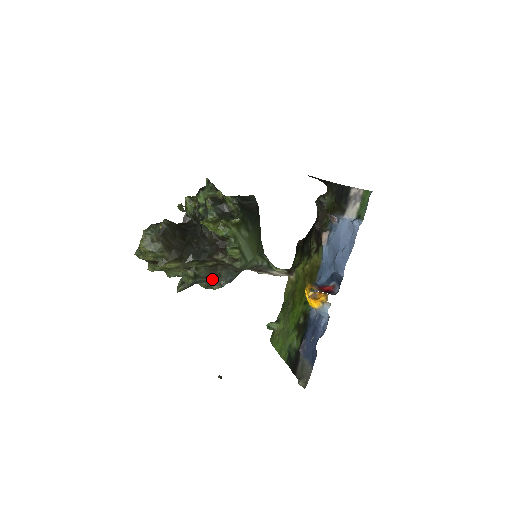
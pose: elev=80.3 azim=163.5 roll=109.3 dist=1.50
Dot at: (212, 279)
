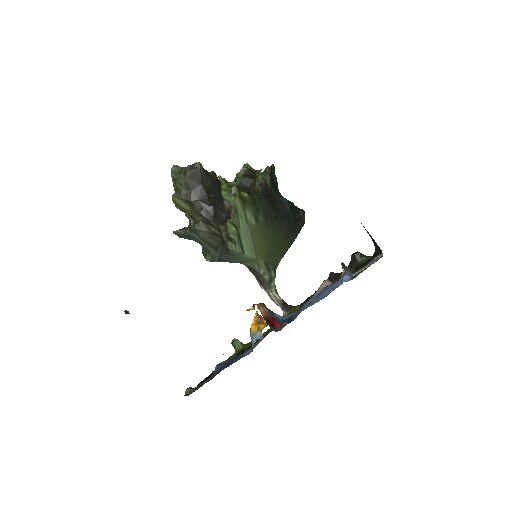
Dot at: (209, 247)
